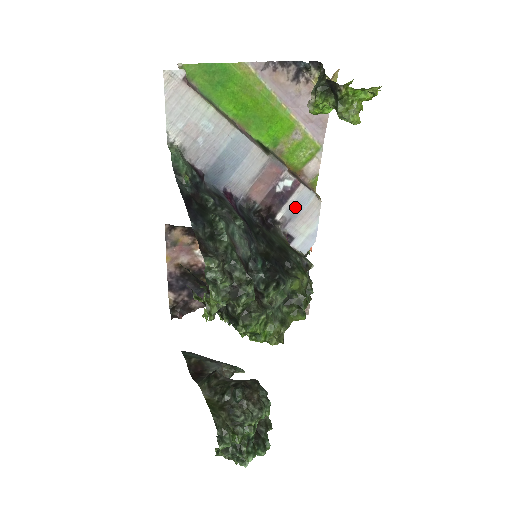
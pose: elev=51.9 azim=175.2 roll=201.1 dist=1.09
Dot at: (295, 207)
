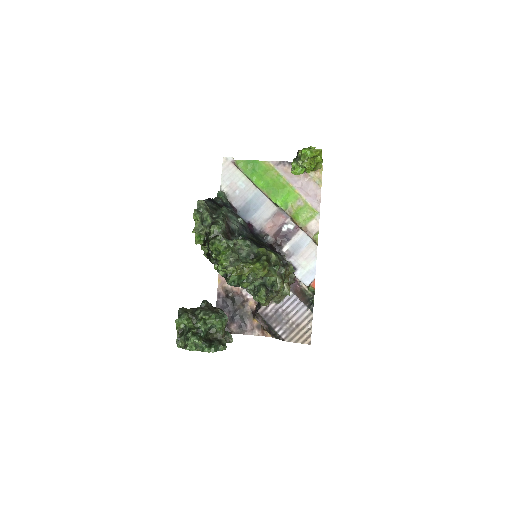
Dot at: (297, 245)
